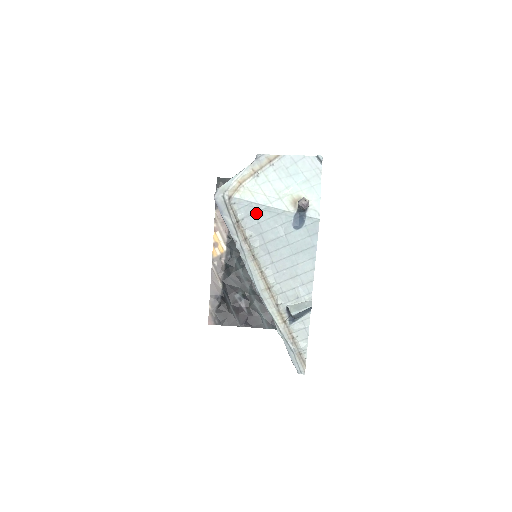
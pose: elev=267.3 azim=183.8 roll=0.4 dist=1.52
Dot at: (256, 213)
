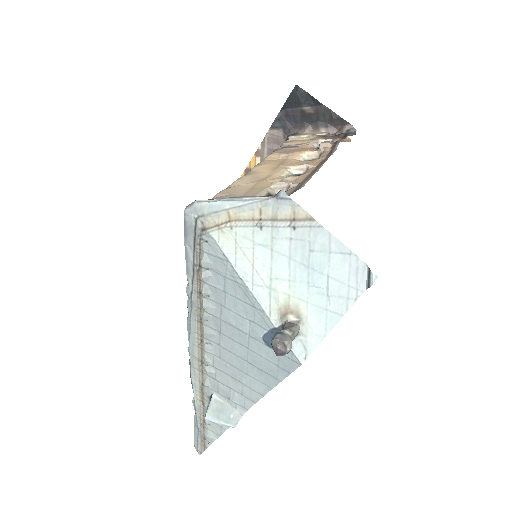
Dot at: (227, 278)
